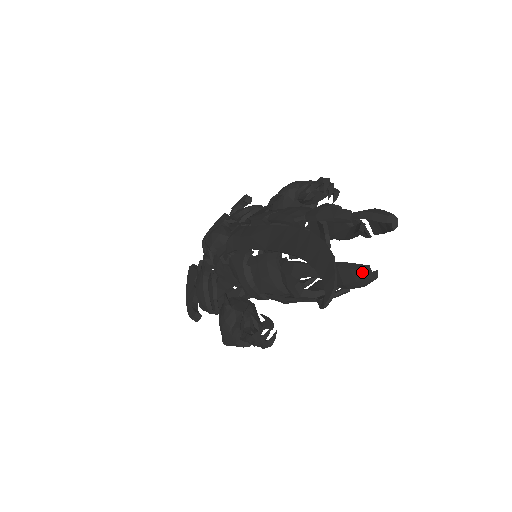
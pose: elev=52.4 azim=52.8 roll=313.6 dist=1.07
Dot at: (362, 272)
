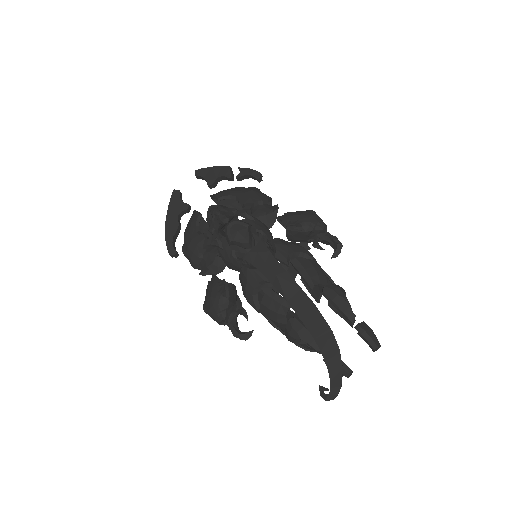
Dot at: (347, 373)
